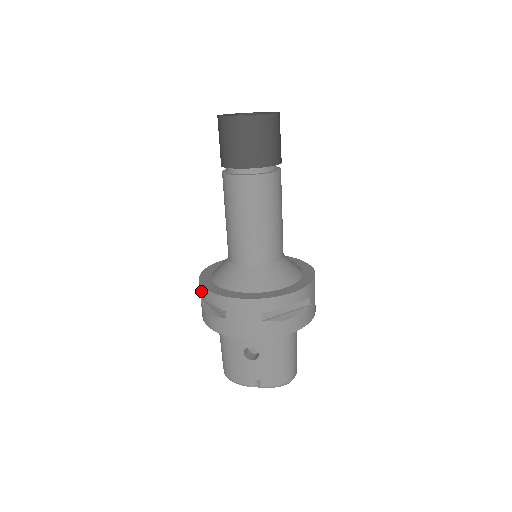
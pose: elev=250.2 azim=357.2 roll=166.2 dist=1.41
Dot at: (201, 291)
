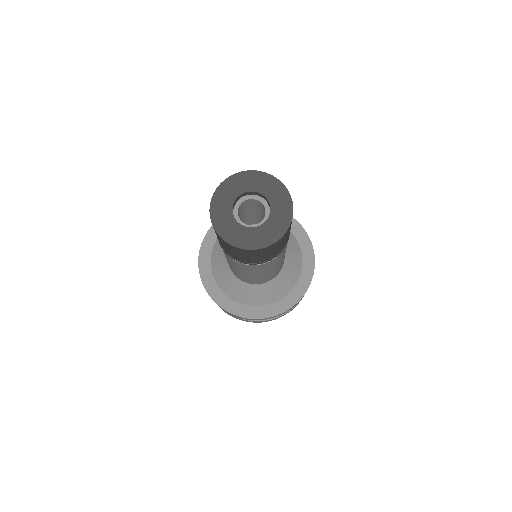
Dot at: occluded
